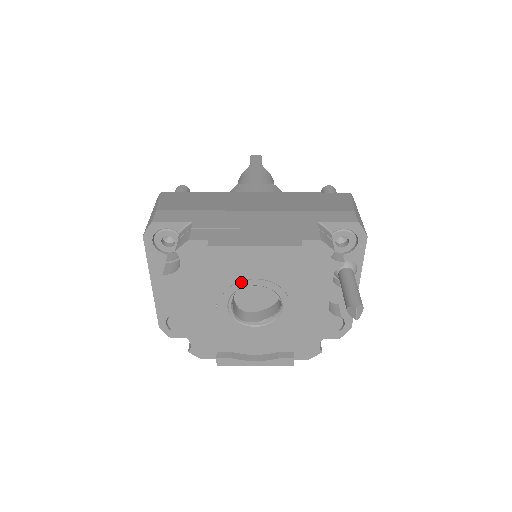
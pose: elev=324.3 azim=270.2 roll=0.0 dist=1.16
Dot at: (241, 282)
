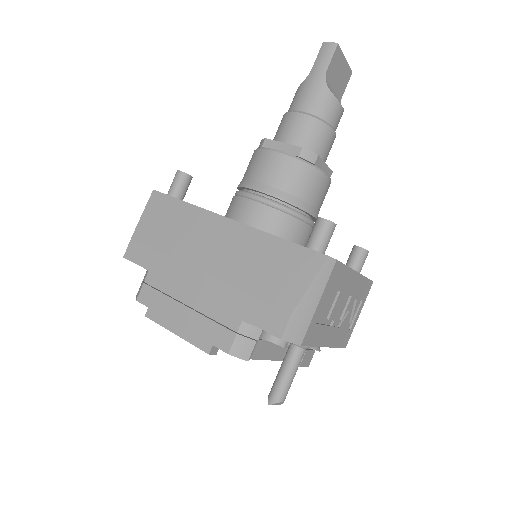
Dot at: occluded
